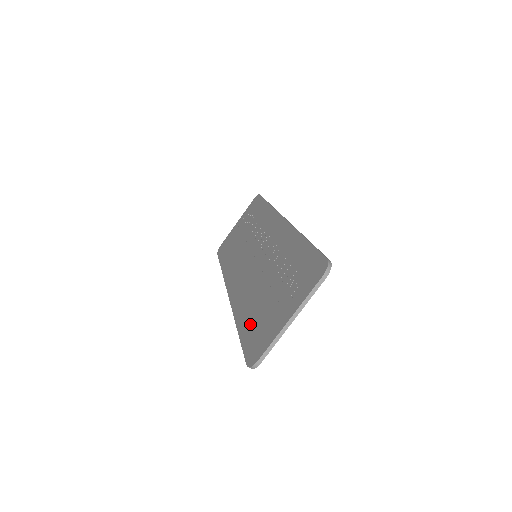
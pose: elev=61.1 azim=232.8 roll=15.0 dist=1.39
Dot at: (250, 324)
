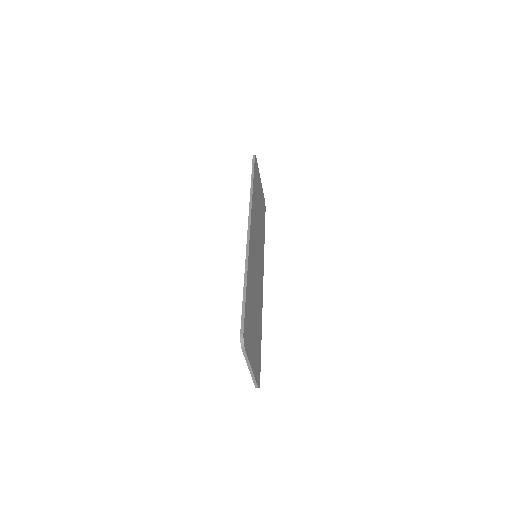
Dot at: occluded
